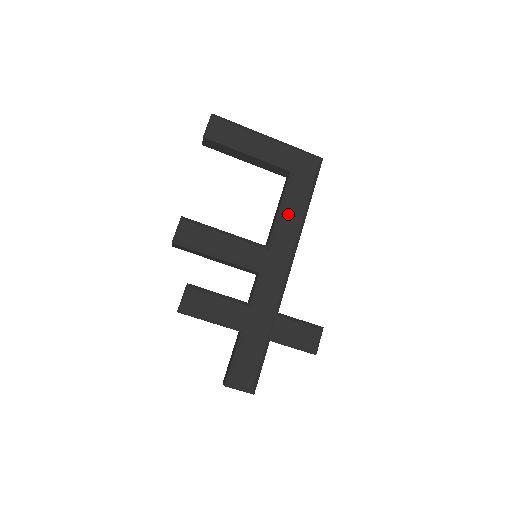
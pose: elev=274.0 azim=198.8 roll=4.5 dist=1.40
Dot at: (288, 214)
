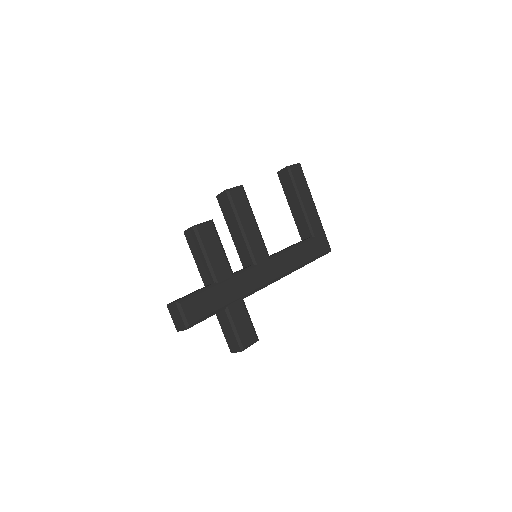
Dot at: (294, 254)
